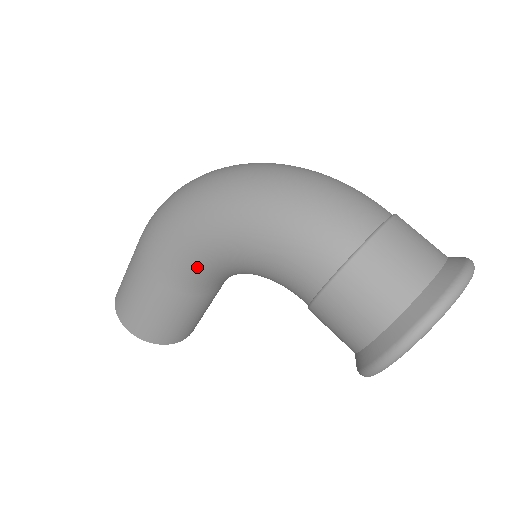
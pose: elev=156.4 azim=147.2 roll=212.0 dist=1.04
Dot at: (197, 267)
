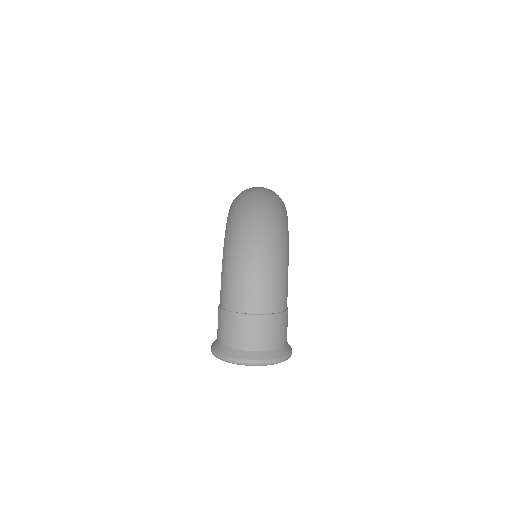
Dot at: occluded
